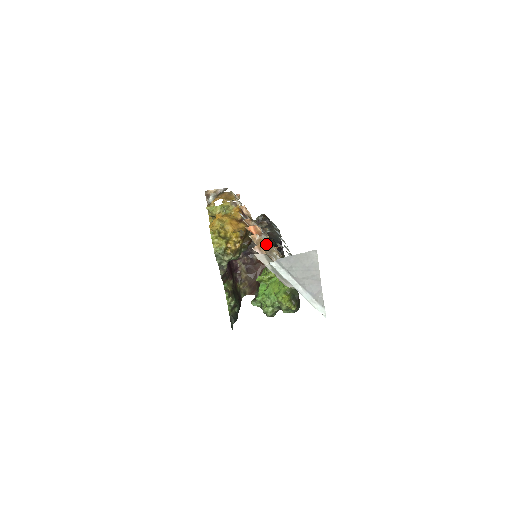
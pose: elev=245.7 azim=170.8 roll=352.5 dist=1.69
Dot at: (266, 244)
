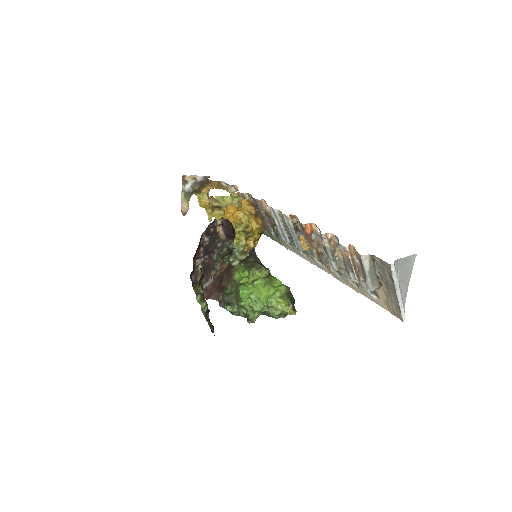
Dot at: (331, 244)
